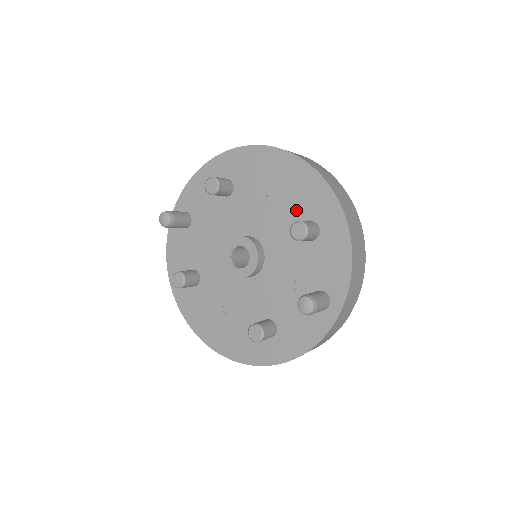
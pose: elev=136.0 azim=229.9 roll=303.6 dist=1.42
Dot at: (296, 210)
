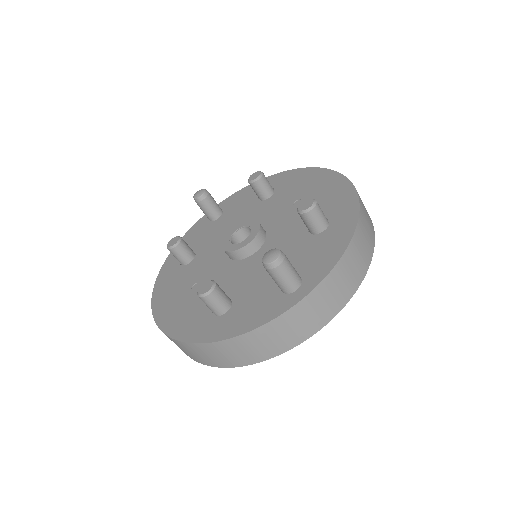
Dot at: occluded
